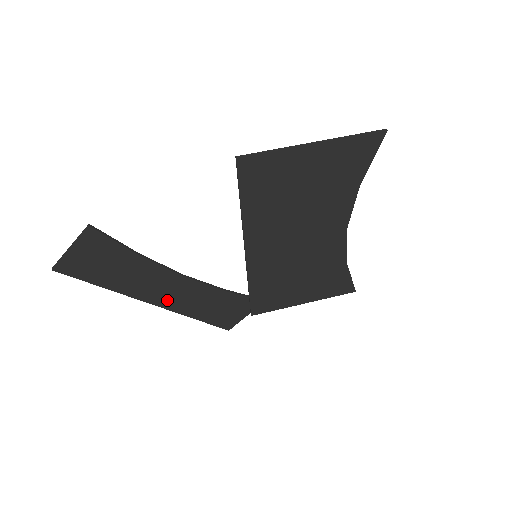
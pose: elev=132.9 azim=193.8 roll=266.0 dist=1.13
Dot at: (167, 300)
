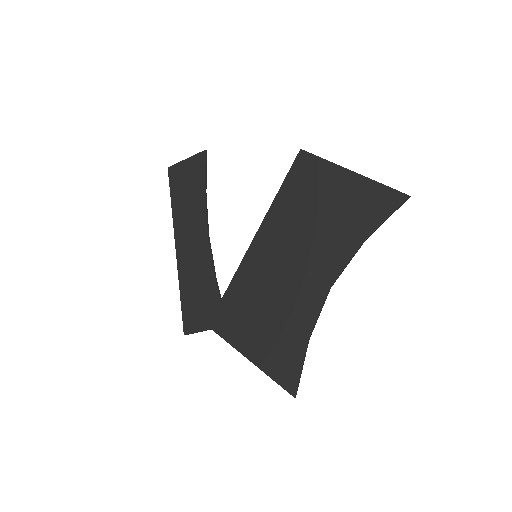
Dot at: (184, 251)
